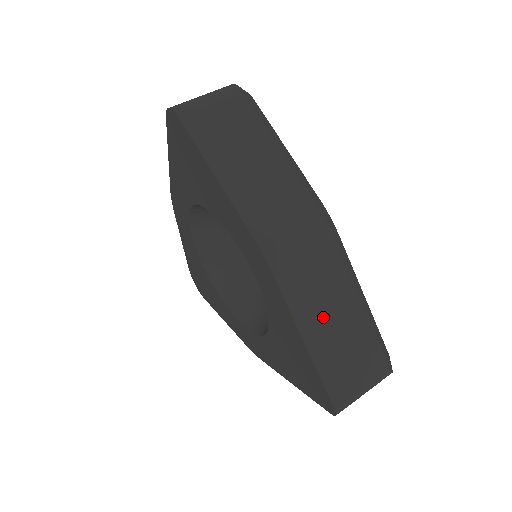
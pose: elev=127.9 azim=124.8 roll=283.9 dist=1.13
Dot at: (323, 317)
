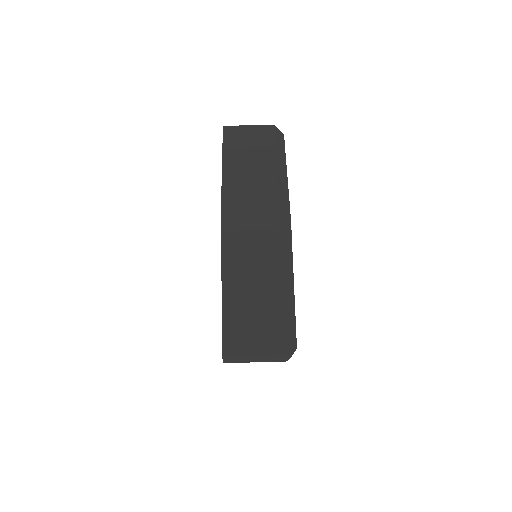
Dot at: (245, 279)
